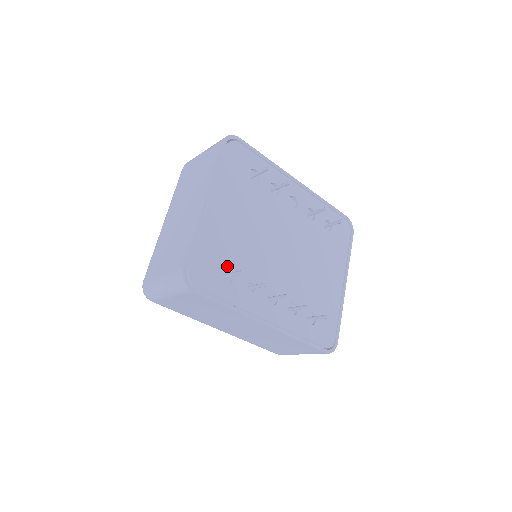
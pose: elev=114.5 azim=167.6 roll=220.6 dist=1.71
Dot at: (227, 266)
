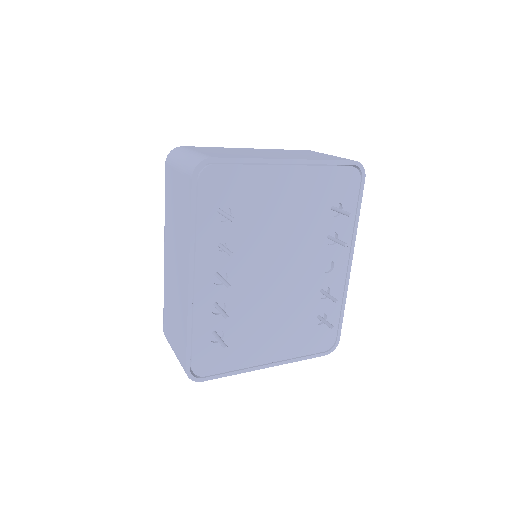
Dot at: (233, 209)
